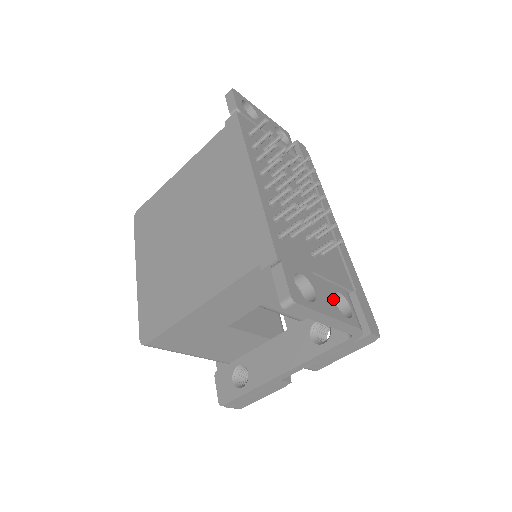
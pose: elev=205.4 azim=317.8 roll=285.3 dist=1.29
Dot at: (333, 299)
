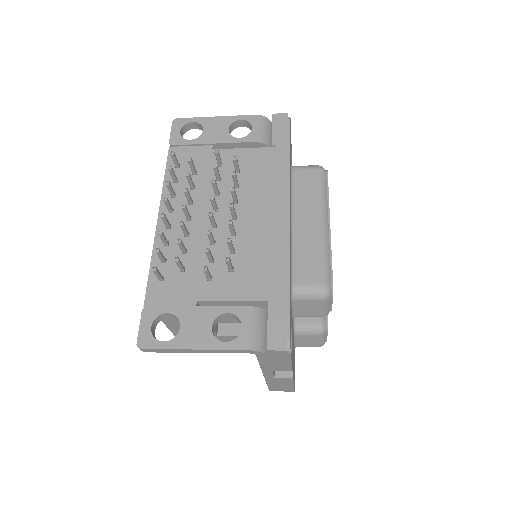
Dot at: (210, 326)
